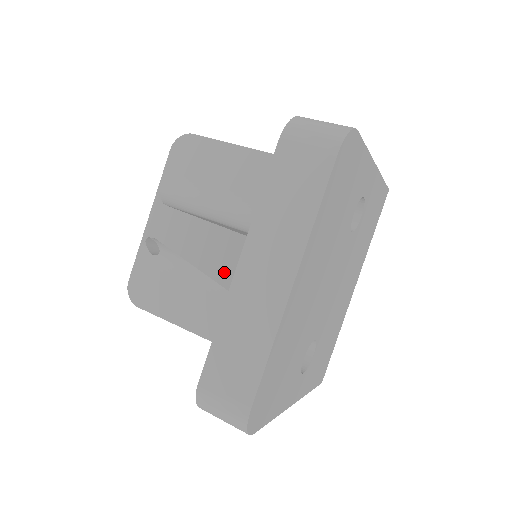
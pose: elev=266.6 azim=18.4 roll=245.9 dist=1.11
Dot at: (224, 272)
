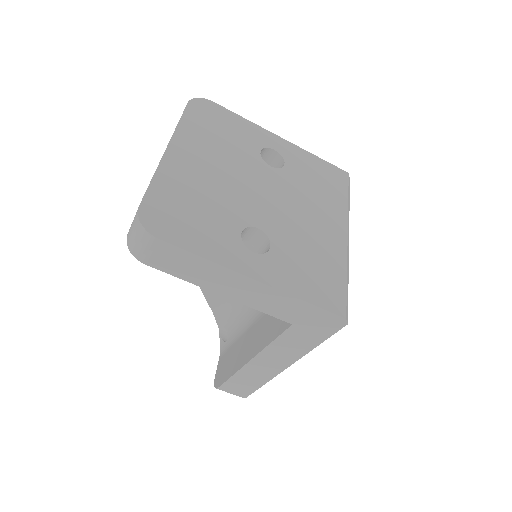
Dot at: occluded
